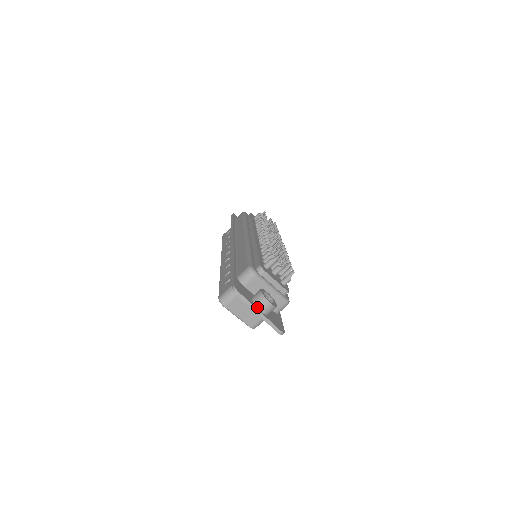
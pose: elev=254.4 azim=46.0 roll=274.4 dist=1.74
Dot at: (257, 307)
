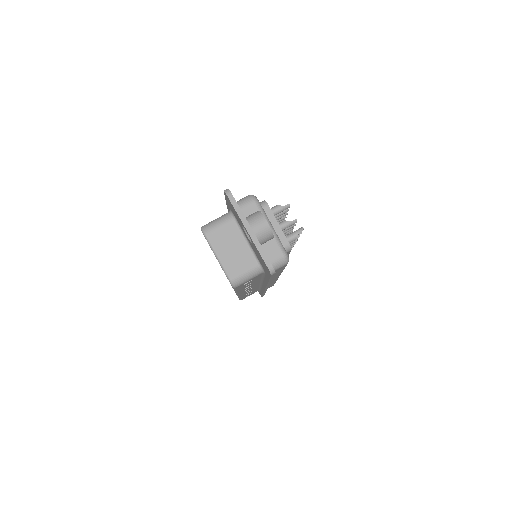
Dot at: (249, 223)
